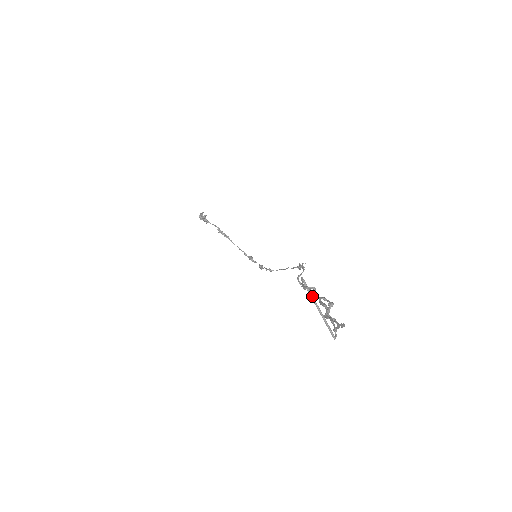
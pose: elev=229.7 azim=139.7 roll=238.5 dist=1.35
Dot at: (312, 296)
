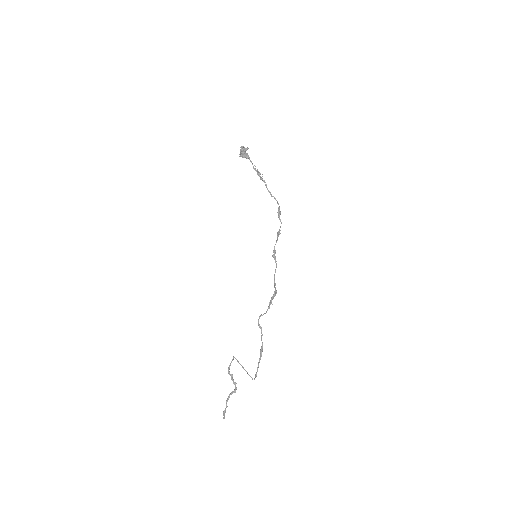
Dot at: (240, 364)
